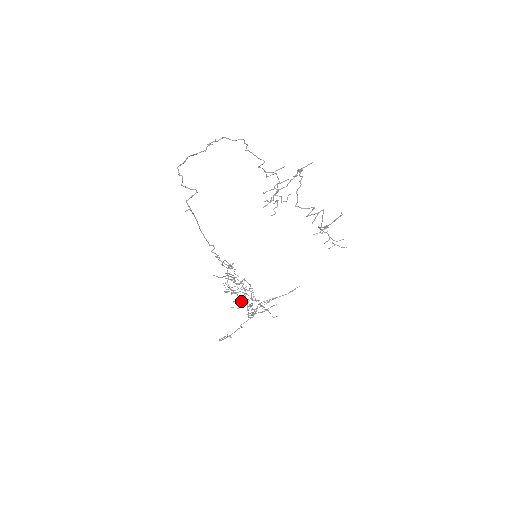
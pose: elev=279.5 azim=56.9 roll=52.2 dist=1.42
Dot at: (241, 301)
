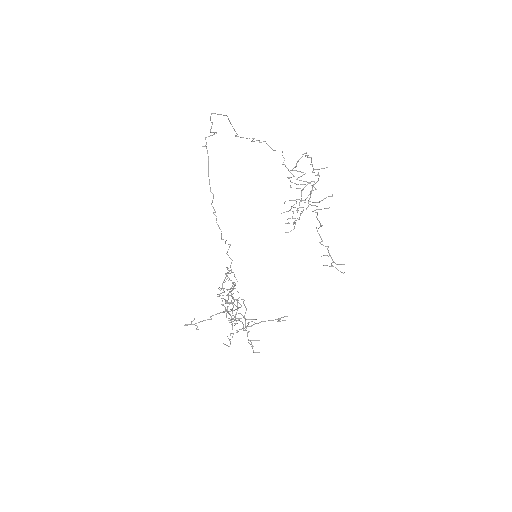
Dot at: occluded
